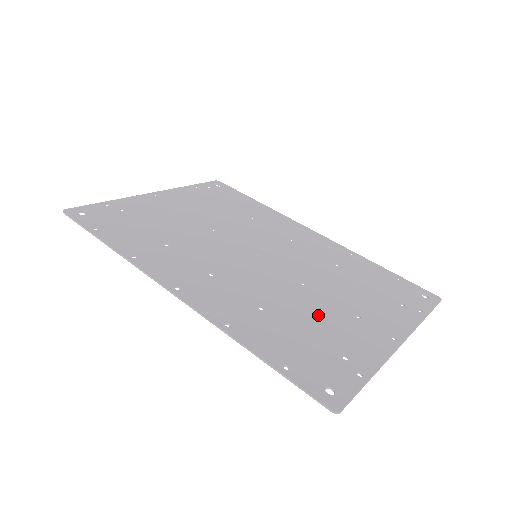
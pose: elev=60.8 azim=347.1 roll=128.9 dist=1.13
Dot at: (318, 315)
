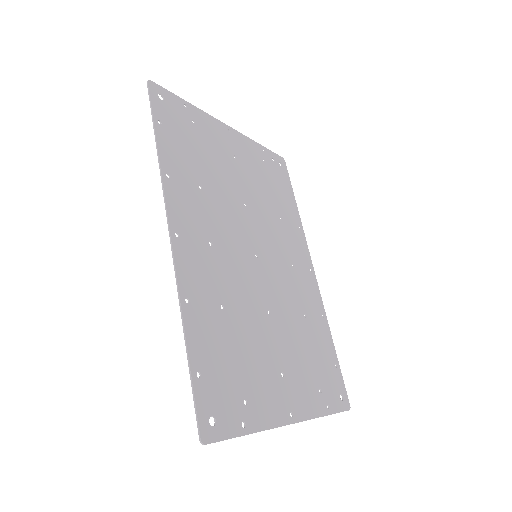
Dot at: (257, 349)
